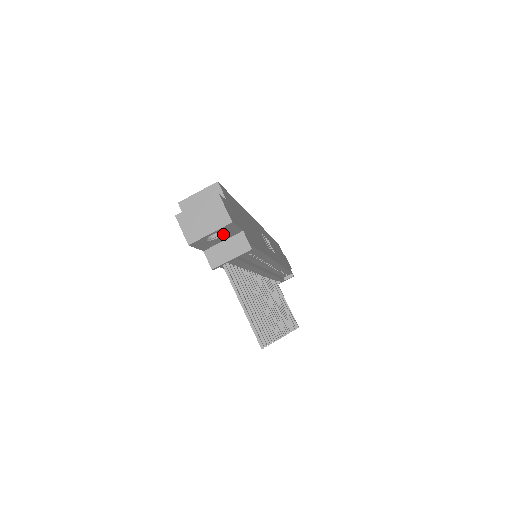
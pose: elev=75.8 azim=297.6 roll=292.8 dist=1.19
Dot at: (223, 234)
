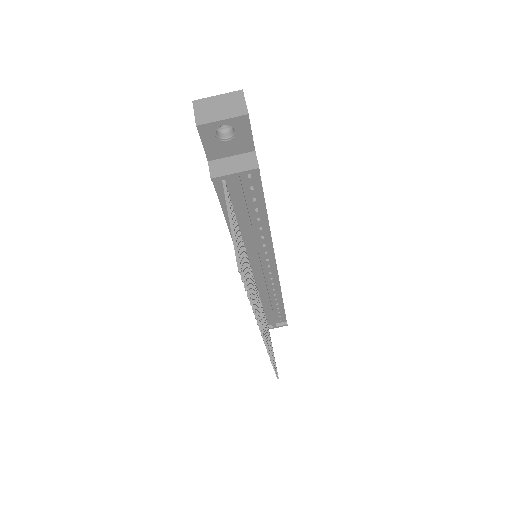
Dot at: (234, 137)
